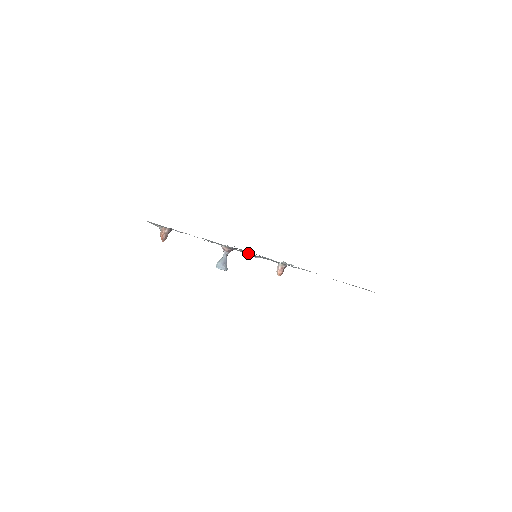
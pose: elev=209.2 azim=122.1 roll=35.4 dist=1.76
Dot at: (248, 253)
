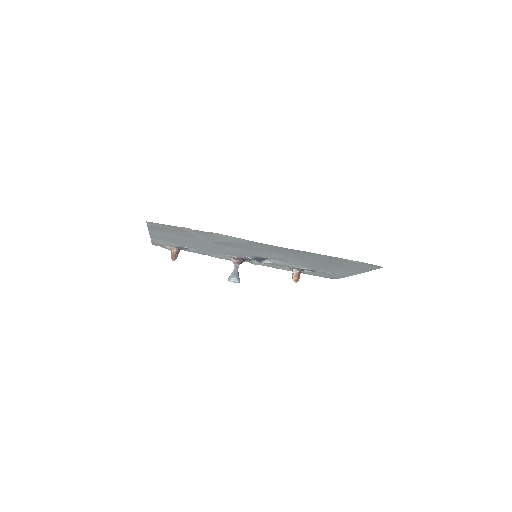
Dot at: (226, 236)
